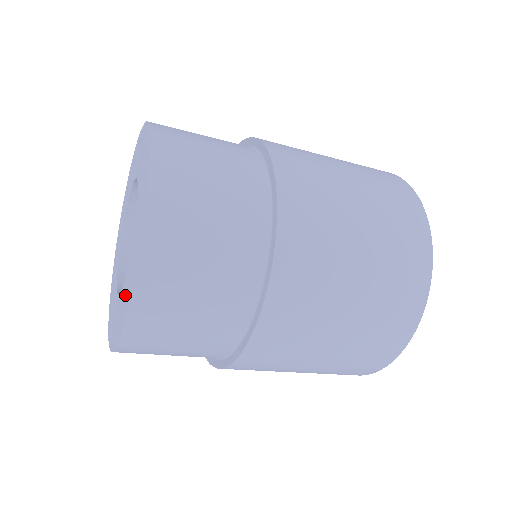
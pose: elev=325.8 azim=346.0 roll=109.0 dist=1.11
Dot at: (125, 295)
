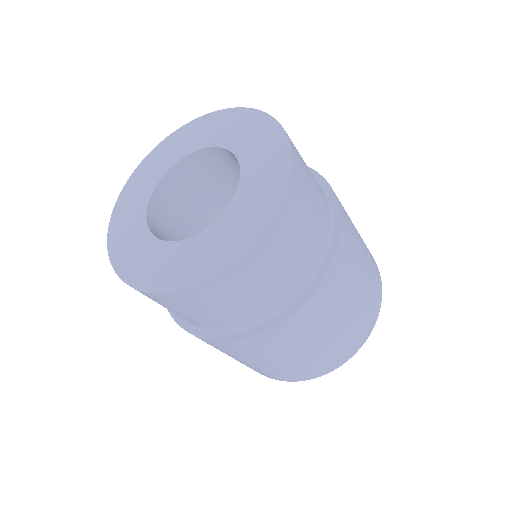
Dot at: (251, 207)
